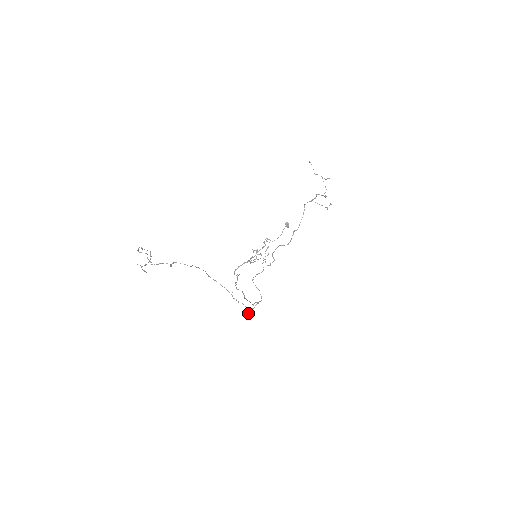
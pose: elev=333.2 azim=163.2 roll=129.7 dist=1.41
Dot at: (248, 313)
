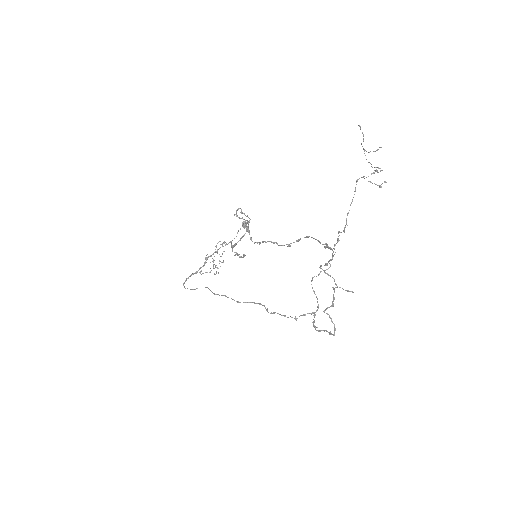
Dot at: occluded
